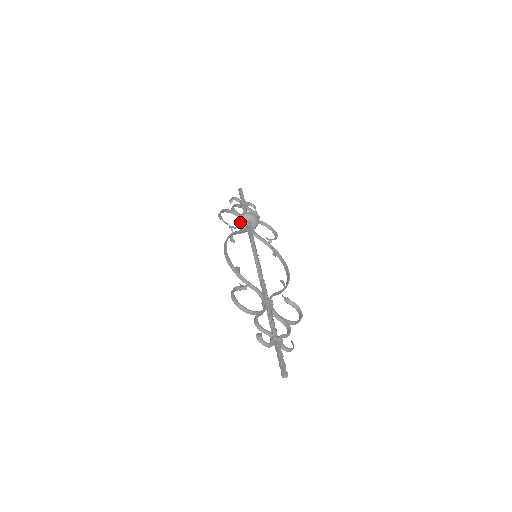
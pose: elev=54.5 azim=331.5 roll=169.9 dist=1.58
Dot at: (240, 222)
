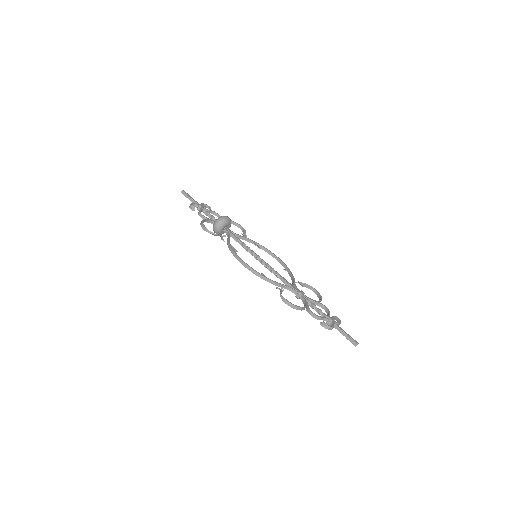
Dot at: (220, 228)
